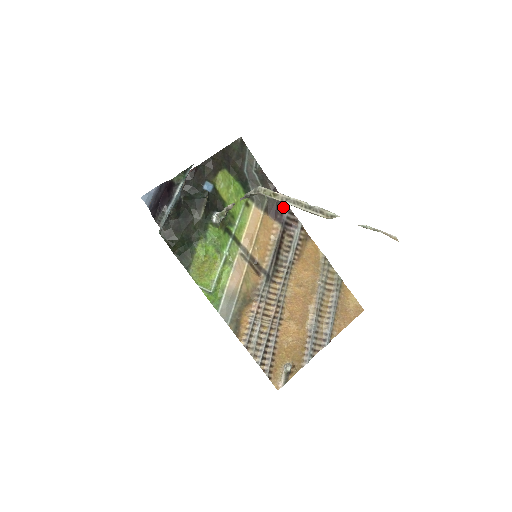
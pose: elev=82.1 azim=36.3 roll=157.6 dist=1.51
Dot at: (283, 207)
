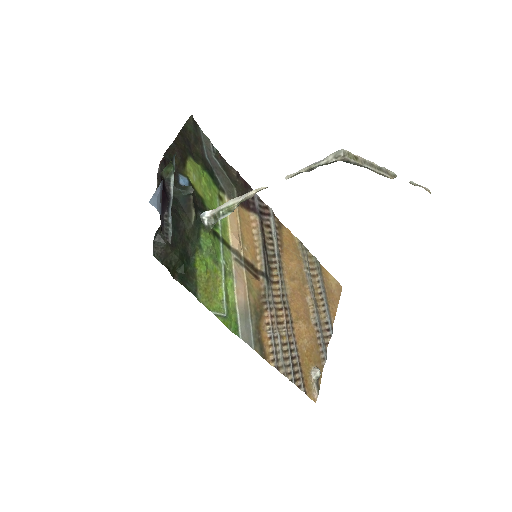
Dot at: occluded
